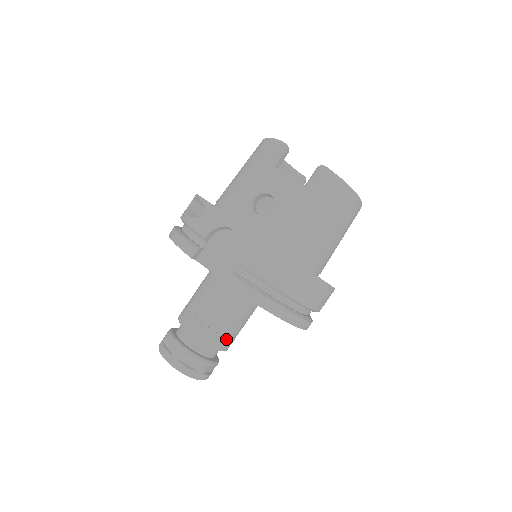
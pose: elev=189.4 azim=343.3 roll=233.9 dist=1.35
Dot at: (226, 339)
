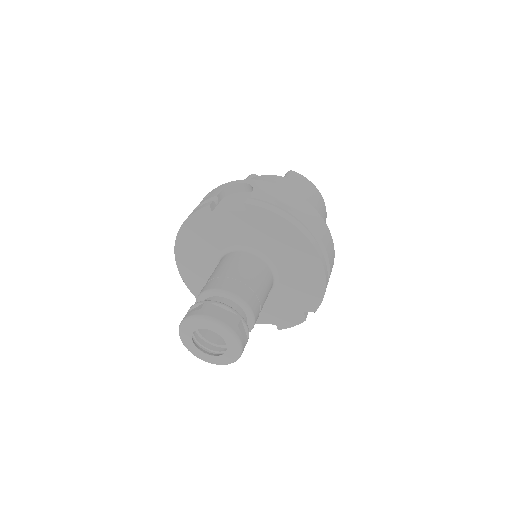
Dot at: (252, 296)
